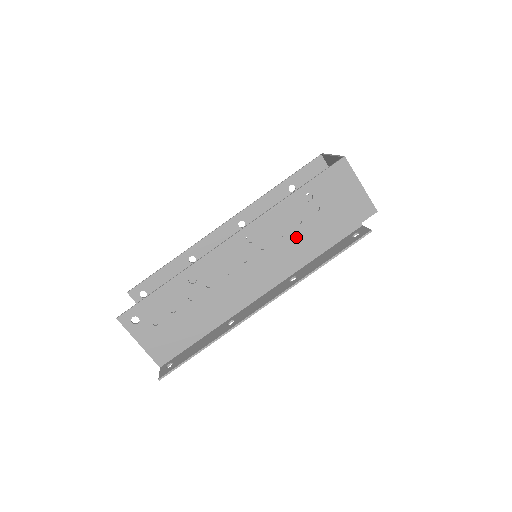
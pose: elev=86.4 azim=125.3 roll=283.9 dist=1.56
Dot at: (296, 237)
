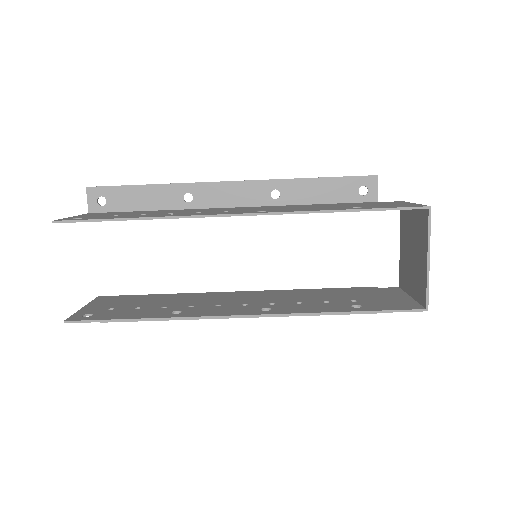
Dot at: occluded
